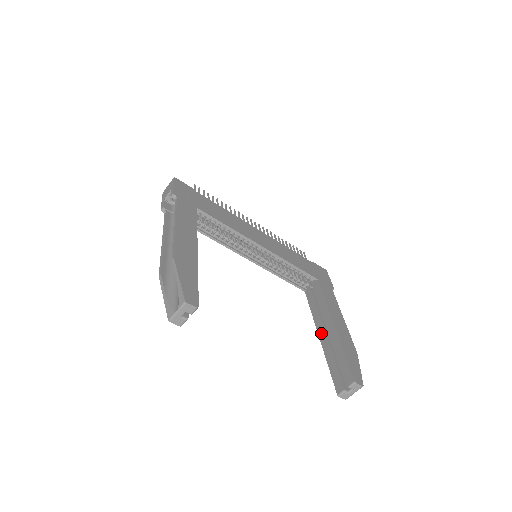
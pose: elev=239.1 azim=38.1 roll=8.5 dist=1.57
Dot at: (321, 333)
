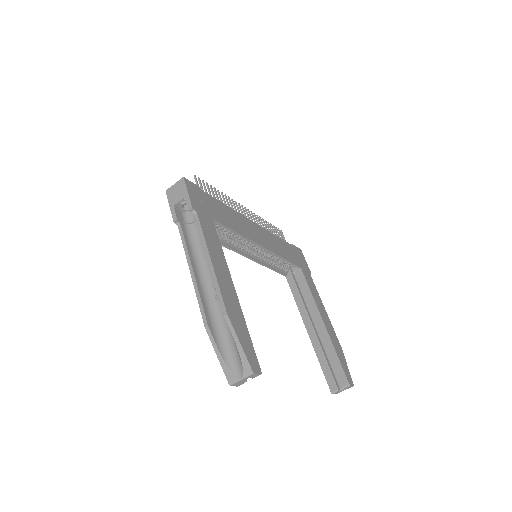
Dot at: (309, 327)
